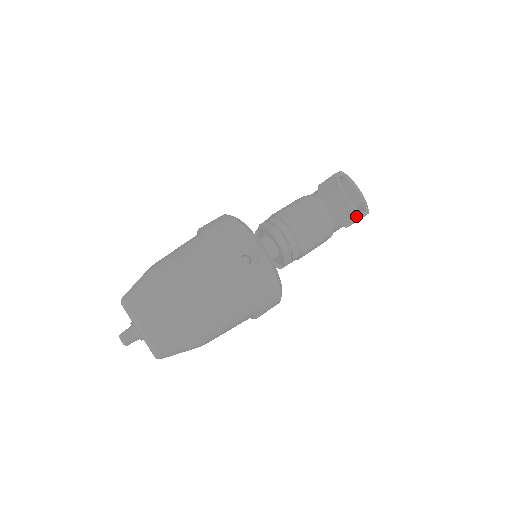
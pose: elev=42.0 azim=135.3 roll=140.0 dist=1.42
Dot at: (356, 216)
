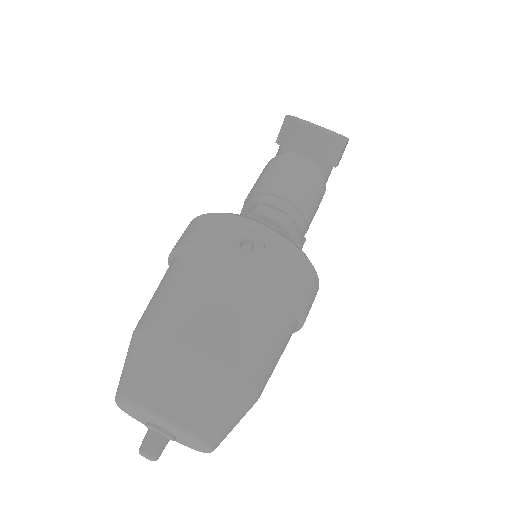
Dot at: (339, 144)
